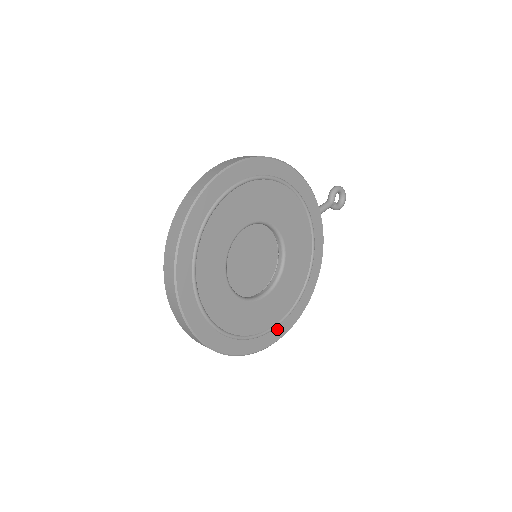
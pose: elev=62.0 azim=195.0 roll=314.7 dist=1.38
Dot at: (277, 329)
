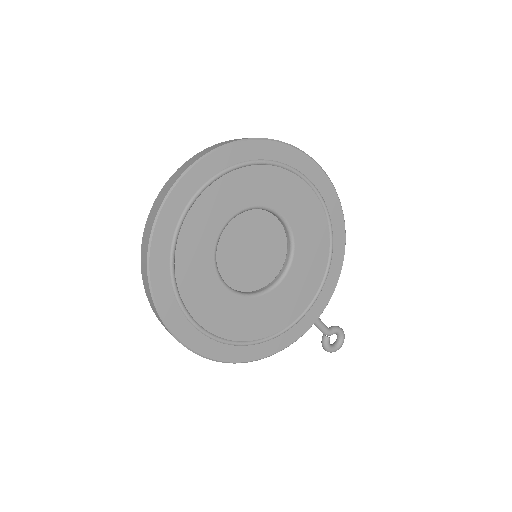
Dot at: (191, 329)
